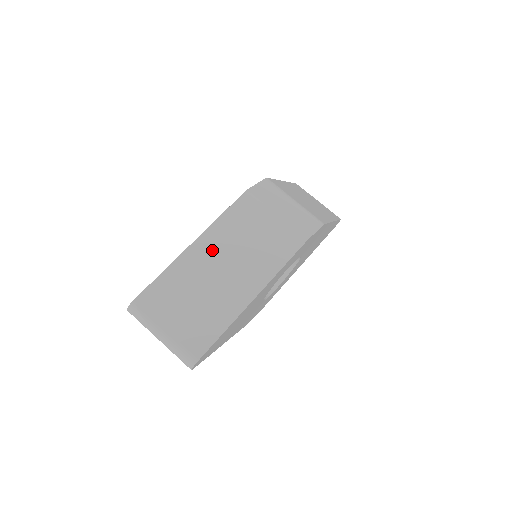
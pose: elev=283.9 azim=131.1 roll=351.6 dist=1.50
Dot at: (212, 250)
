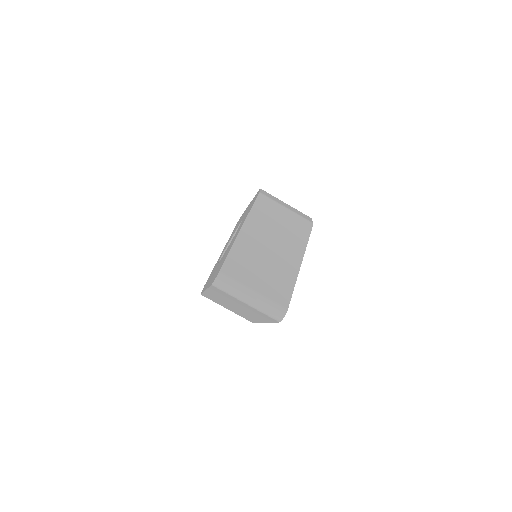
Dot at: (258, 232)
